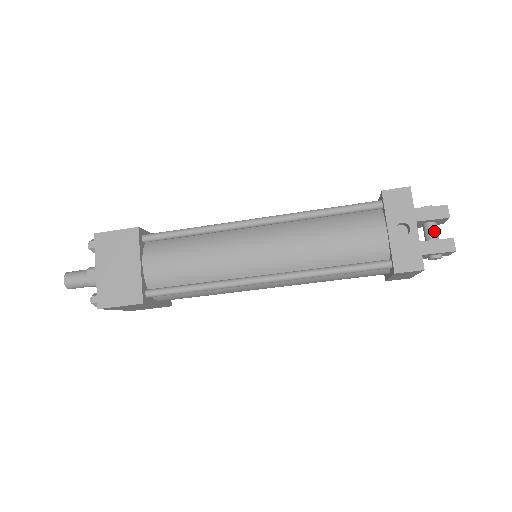
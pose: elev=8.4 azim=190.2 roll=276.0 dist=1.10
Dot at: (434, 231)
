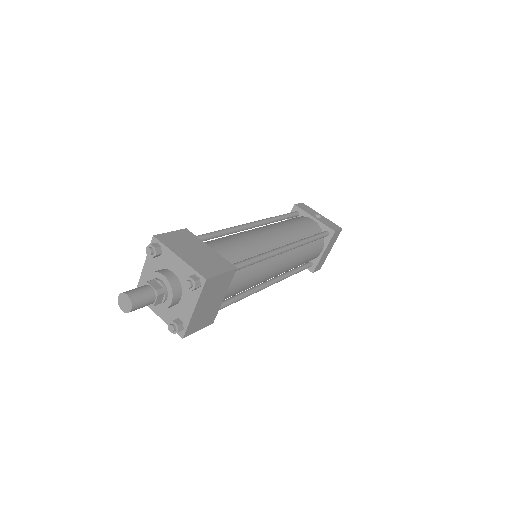
Dot at: occluded
